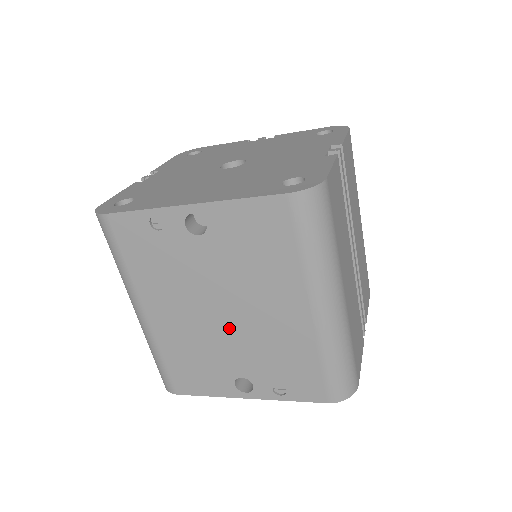
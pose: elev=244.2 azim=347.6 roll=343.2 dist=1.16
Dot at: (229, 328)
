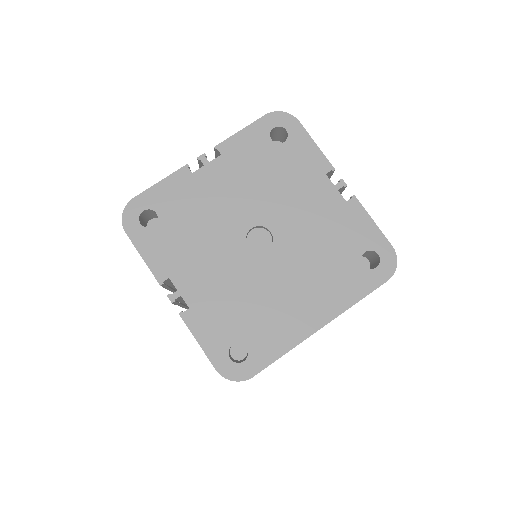
Dot at: occluded
